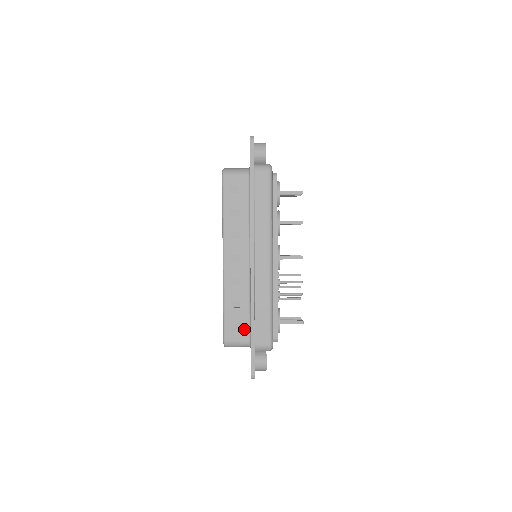
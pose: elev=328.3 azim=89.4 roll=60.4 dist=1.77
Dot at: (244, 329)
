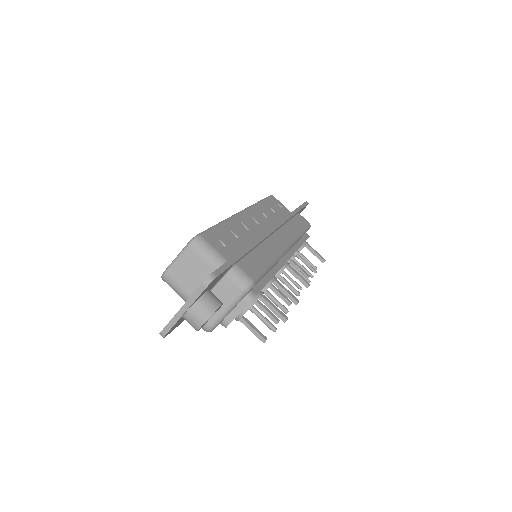
Dot at: occluded
